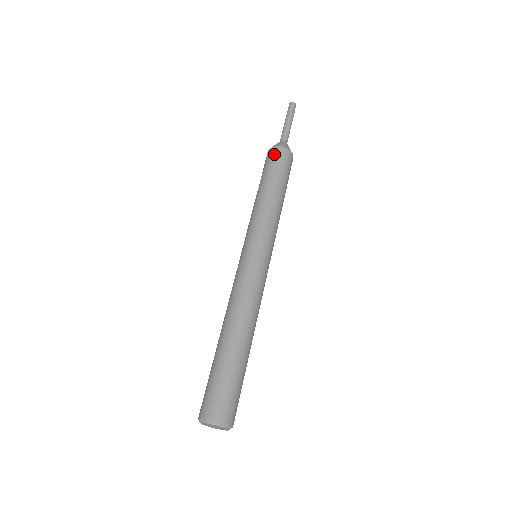
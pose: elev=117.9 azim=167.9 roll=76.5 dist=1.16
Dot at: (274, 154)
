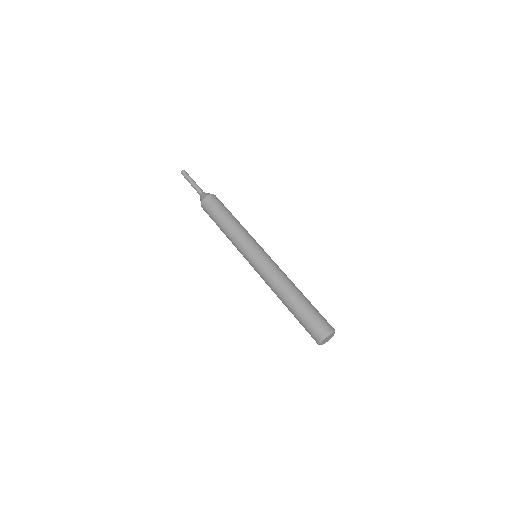
Dot at: (204, 209)
